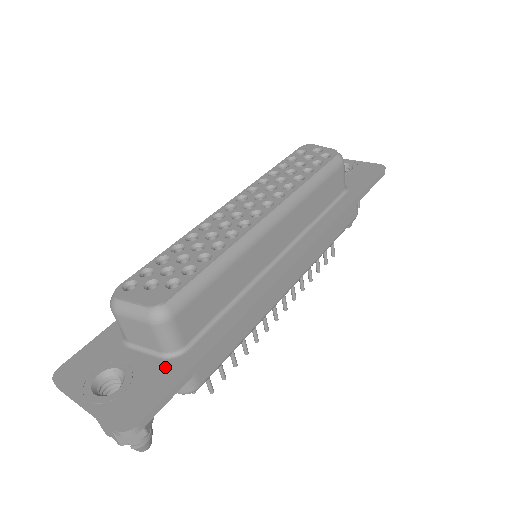
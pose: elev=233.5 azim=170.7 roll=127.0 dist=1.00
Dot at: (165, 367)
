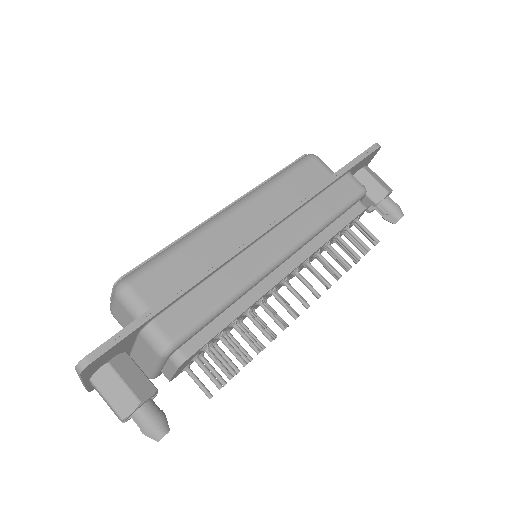
Dot at: occluded
